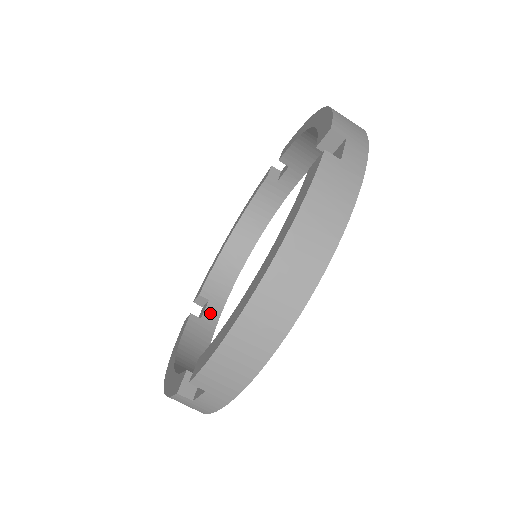
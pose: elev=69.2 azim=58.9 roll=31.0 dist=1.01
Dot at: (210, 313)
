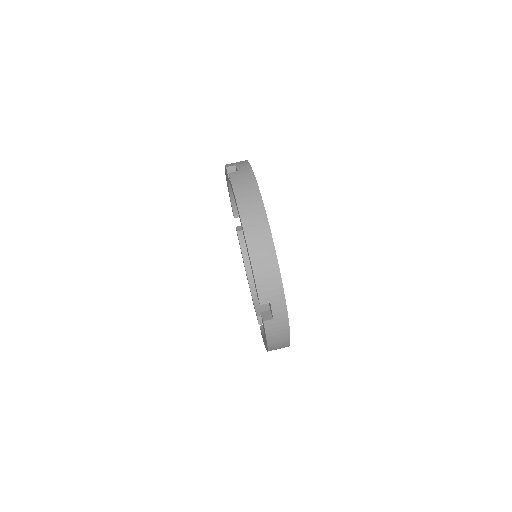
Dot at: occluded
